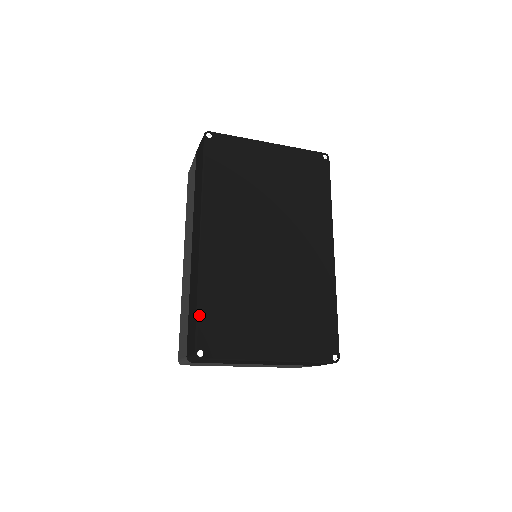
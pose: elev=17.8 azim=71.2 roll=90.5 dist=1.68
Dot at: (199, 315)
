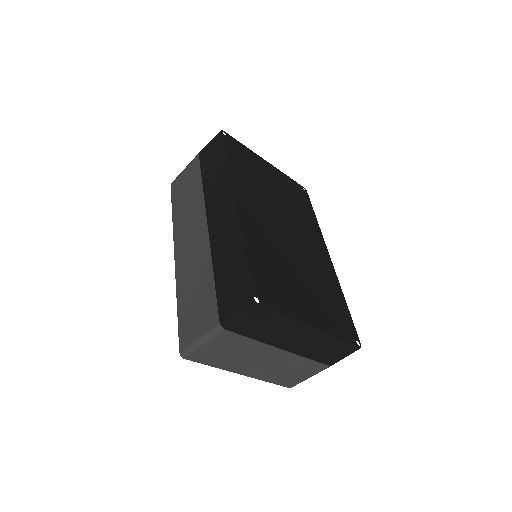
Dot at: (248, 264)
